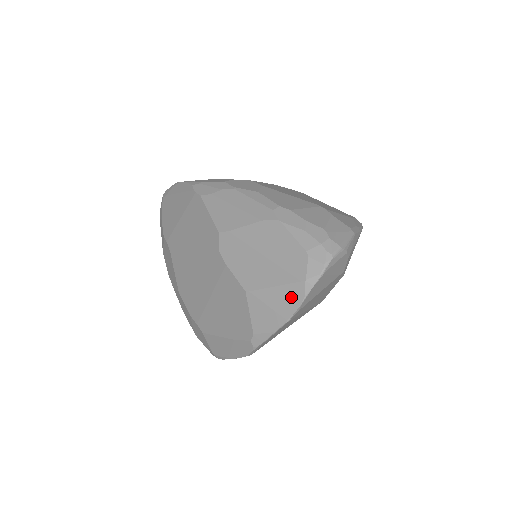
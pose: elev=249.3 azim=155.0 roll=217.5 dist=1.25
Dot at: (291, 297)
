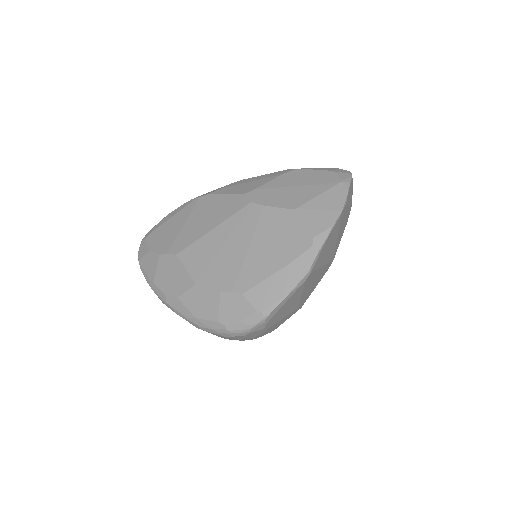
Dot at: (336, 195)
